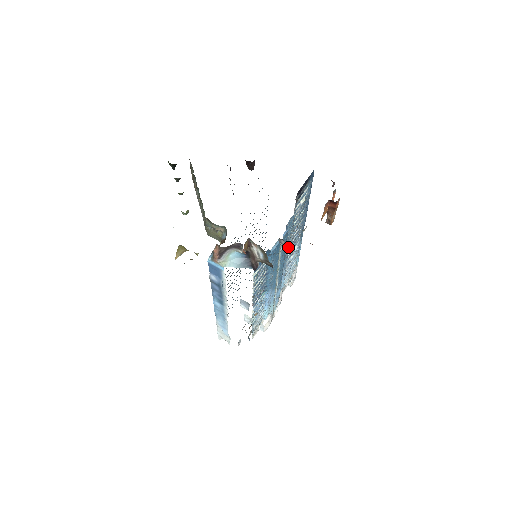
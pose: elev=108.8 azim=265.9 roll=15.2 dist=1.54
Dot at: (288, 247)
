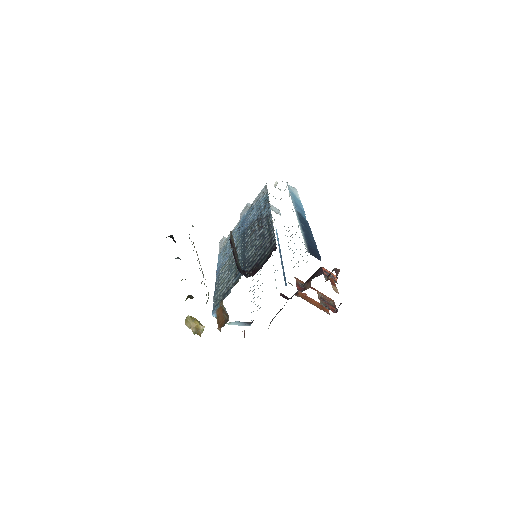
Dot at: occluded
